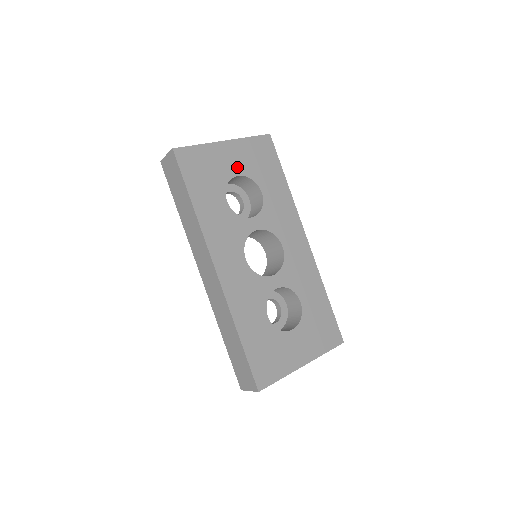
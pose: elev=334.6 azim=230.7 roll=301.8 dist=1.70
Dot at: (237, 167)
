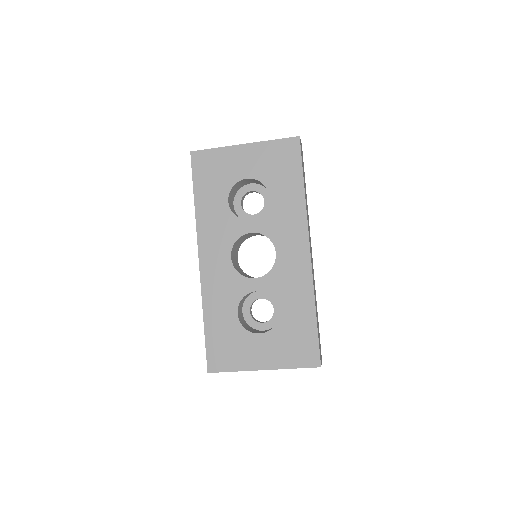
Dot at: (249, 170)
